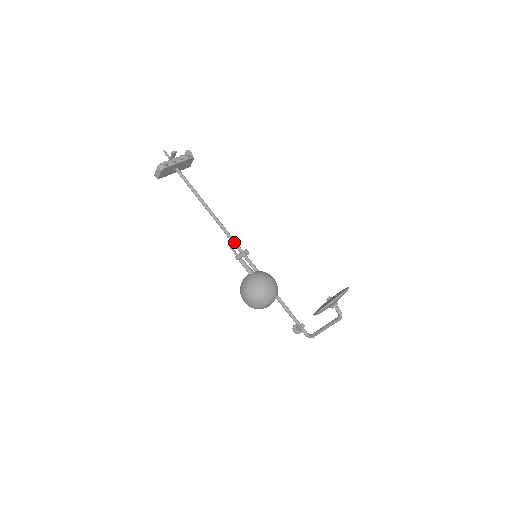
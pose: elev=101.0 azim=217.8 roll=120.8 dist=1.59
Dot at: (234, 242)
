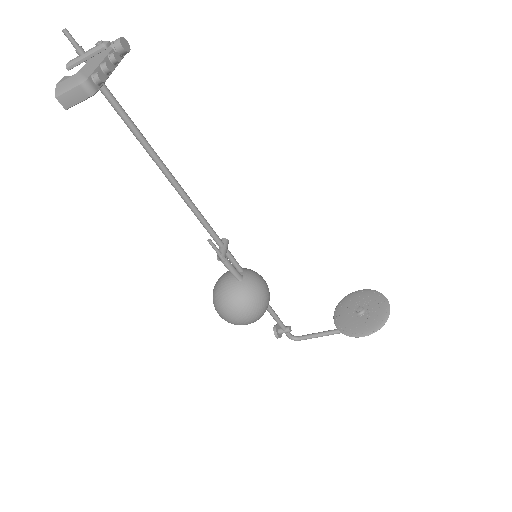
Dot at: (212, 232)
